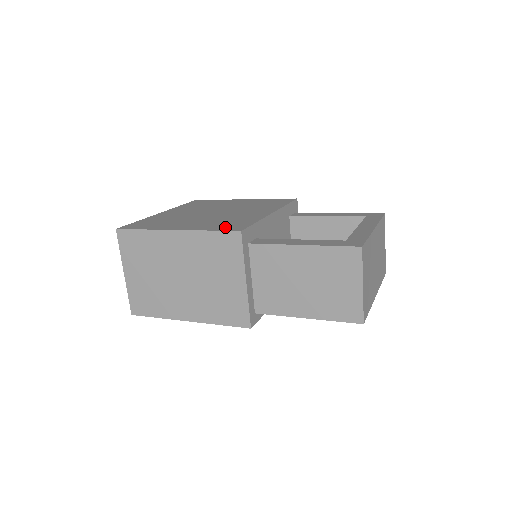
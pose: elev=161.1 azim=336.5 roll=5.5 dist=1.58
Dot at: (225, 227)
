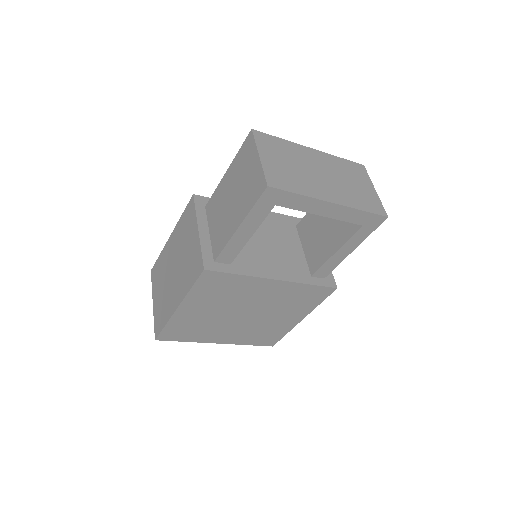
Dot at: occluded
